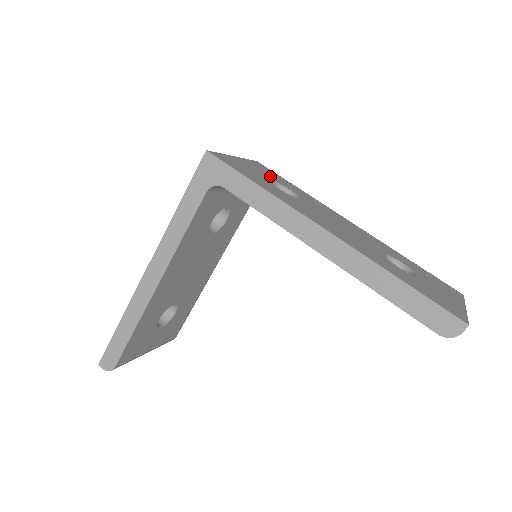
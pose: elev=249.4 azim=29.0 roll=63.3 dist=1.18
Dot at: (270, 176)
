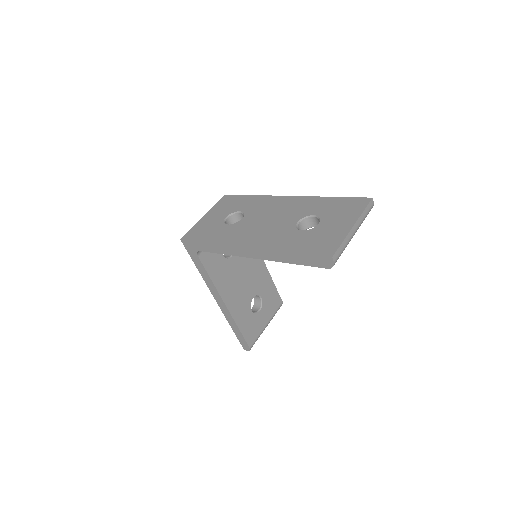
Dot at: (227, 210)
